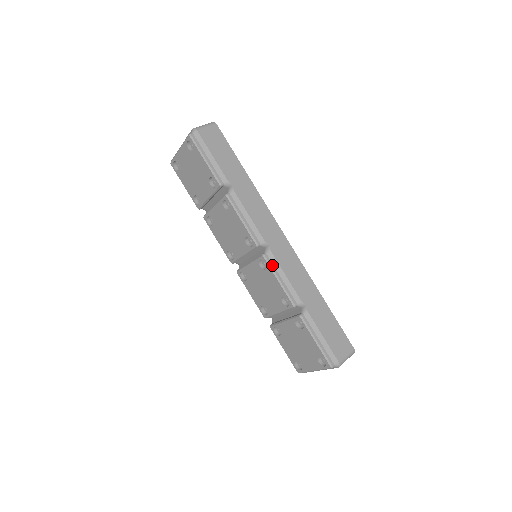
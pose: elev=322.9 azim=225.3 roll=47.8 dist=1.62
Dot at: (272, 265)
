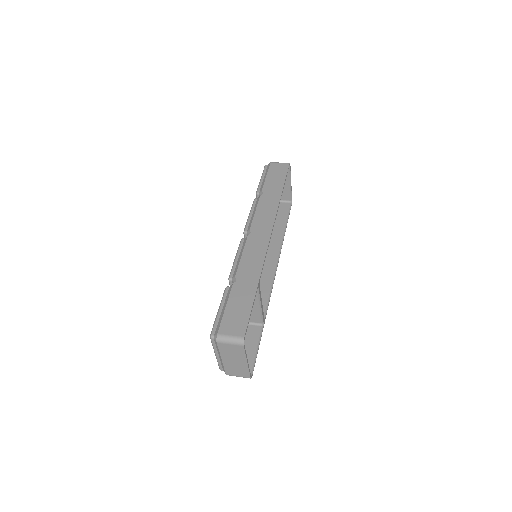
Dot at: (241, 246)
